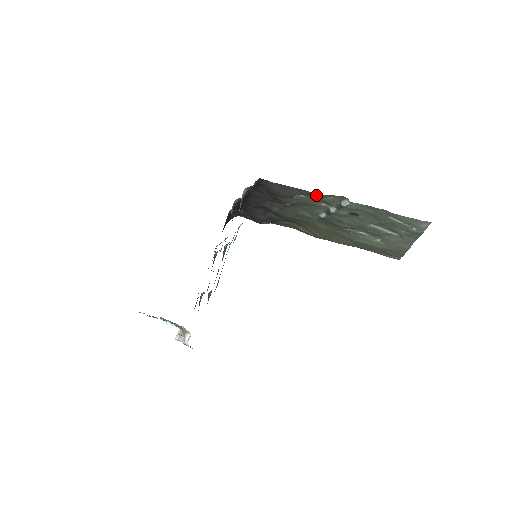
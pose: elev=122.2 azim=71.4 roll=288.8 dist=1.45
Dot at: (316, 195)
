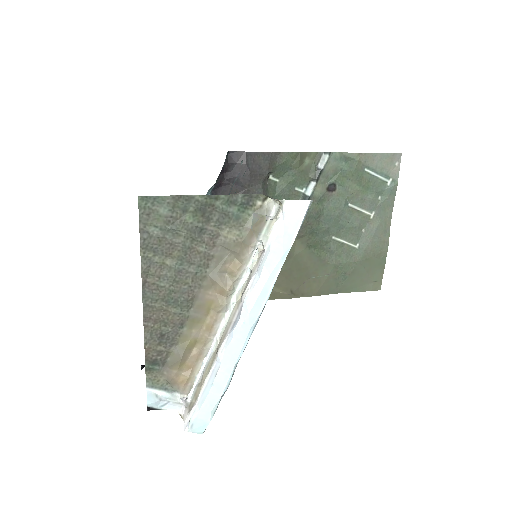
Dot at: (293, 160)
